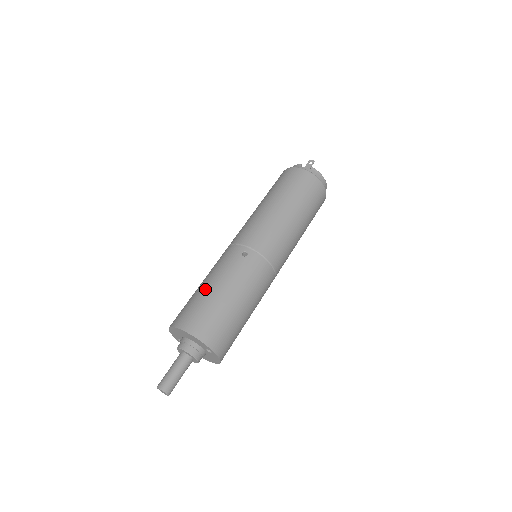
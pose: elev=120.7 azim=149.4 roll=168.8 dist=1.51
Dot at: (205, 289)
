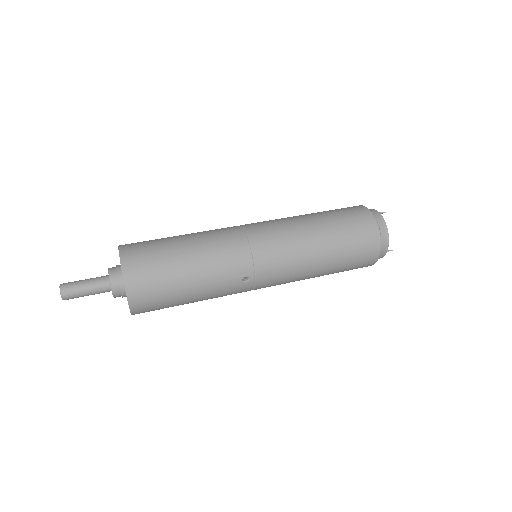
Dot at: occluded
